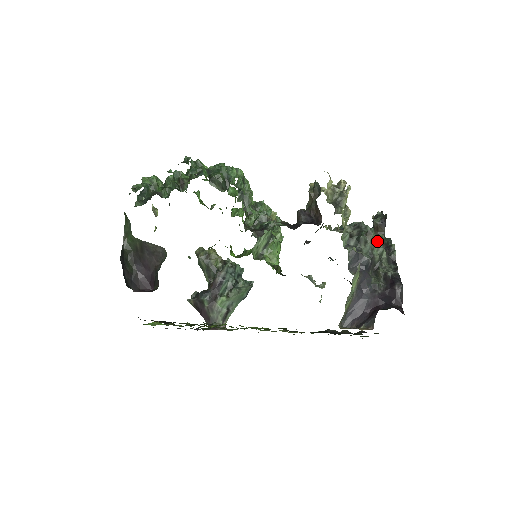
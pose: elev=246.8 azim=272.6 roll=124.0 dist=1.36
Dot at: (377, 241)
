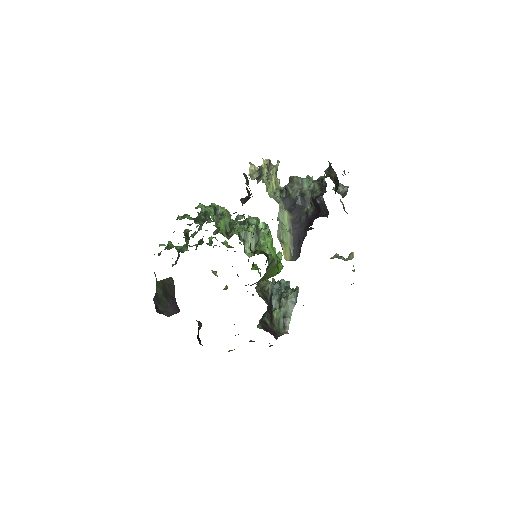
Dot at: (305, 181)
